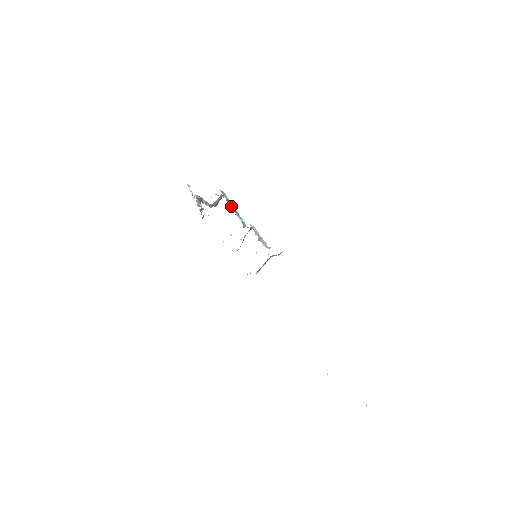
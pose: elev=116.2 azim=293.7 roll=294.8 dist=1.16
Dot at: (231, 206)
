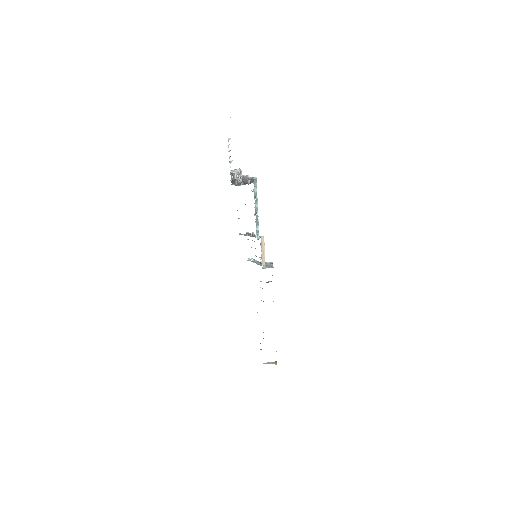
Dot at: (255, 208)
